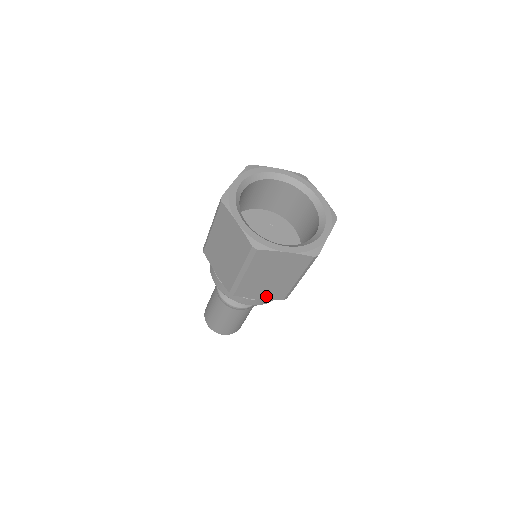
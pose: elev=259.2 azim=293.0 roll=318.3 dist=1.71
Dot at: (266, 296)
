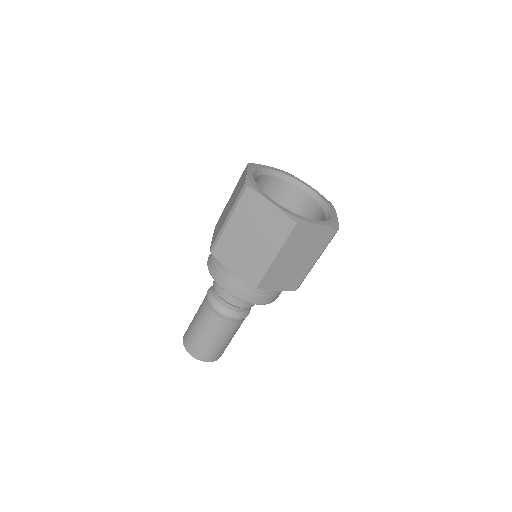
Dot at: (238, 270)
